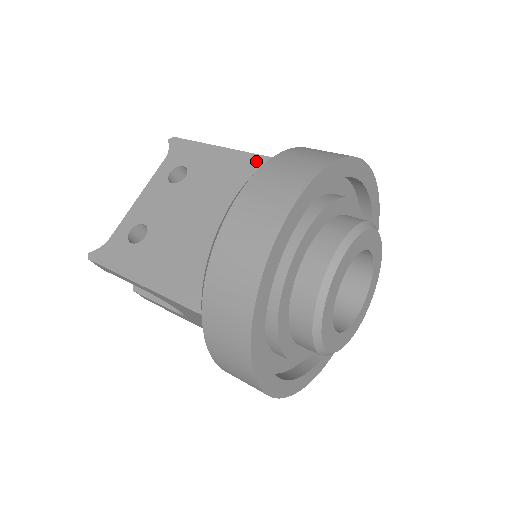
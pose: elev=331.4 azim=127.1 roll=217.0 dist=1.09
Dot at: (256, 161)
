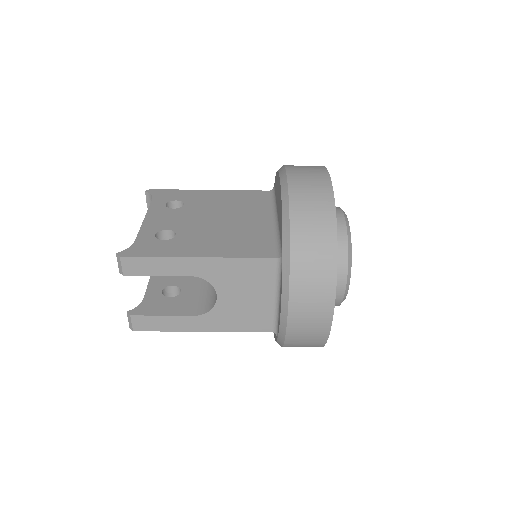
Dot at: (240, 193)
